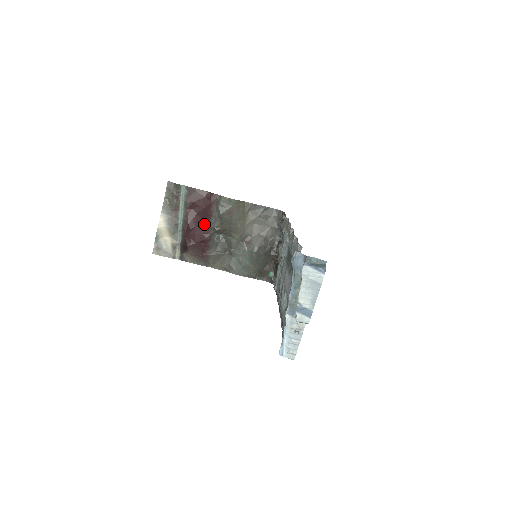
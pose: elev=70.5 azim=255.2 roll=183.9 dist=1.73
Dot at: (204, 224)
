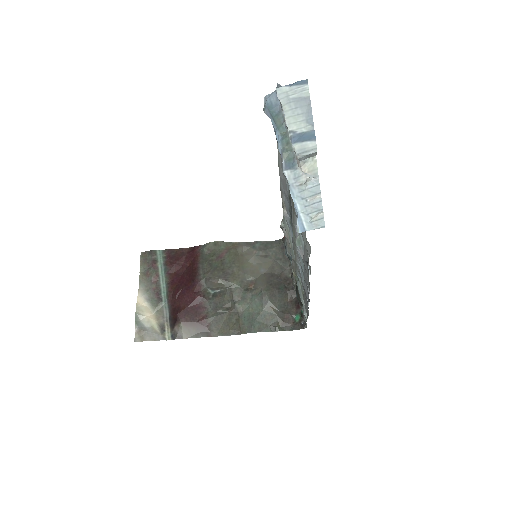
Dot at: (192, 281)
